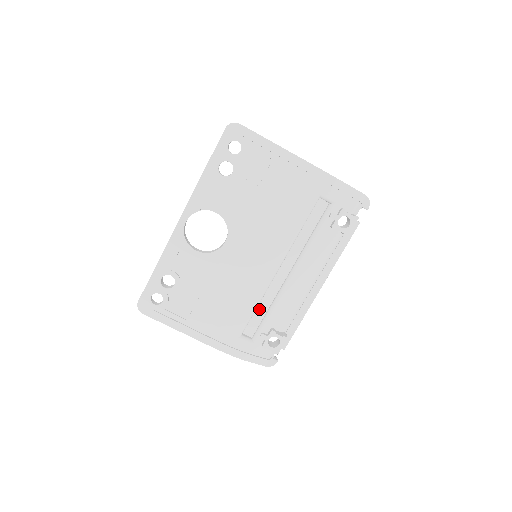
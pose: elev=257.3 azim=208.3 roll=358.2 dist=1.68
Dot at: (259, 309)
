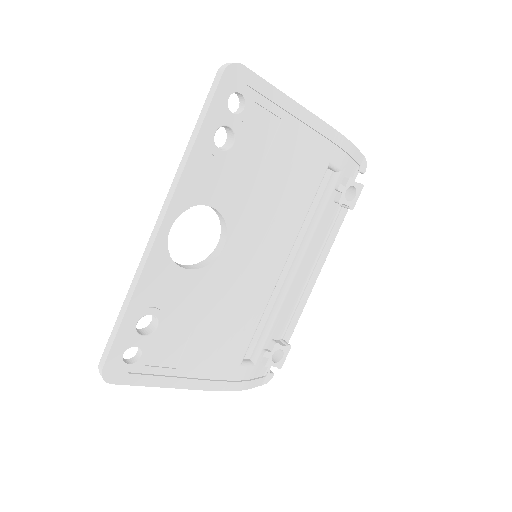
Dot at: occluded
